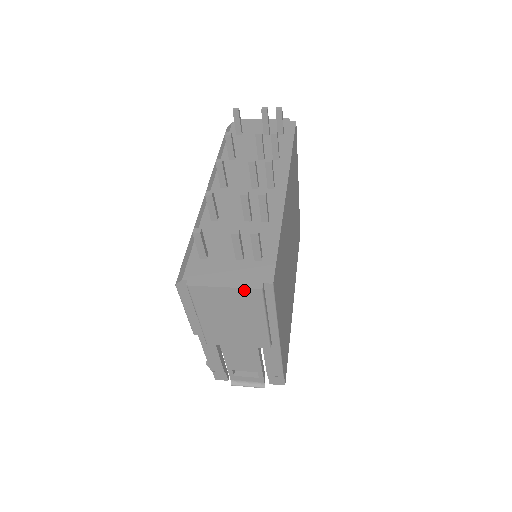
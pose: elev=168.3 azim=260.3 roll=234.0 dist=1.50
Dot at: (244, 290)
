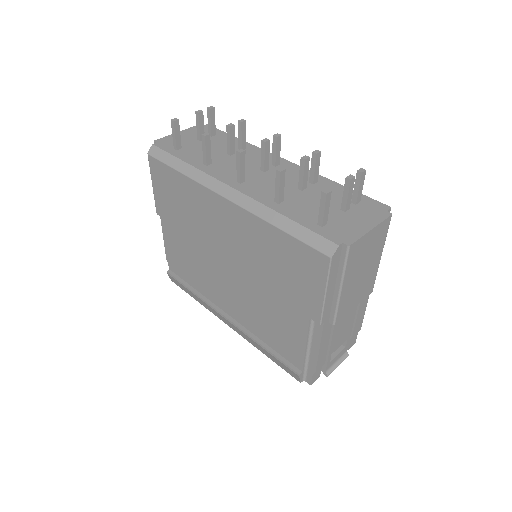
Dot at: (382, 224)
